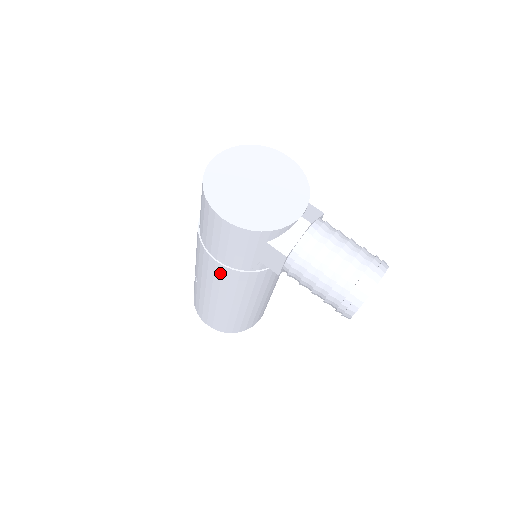
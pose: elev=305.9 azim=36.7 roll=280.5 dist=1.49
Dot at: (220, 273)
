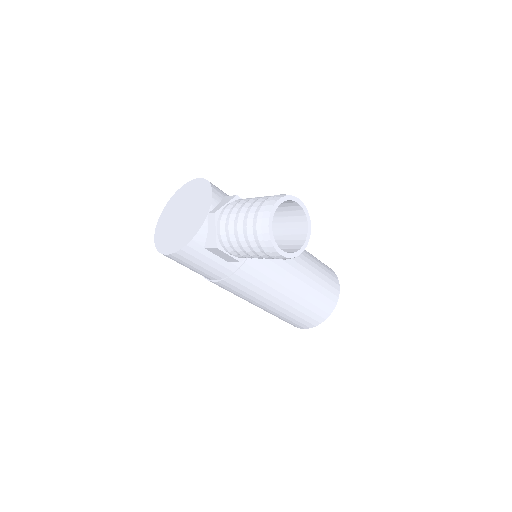
Dot at: (227, 287)
